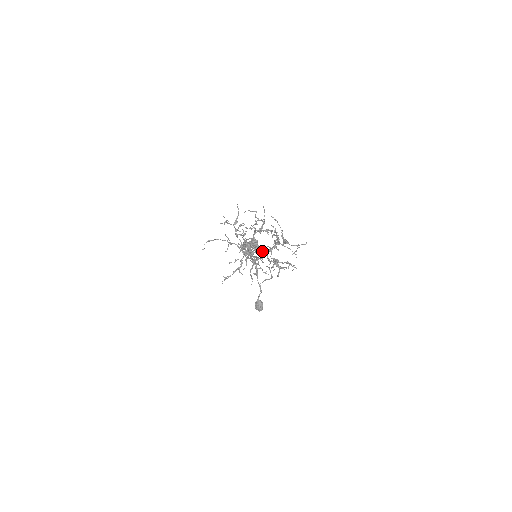
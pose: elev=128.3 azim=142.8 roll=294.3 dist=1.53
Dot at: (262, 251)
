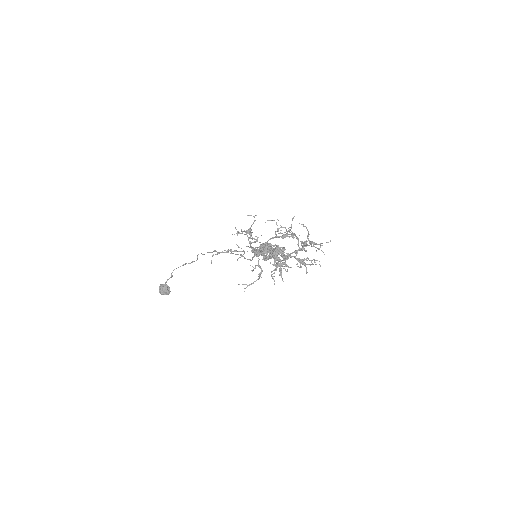
Dot at: (288, 254)
